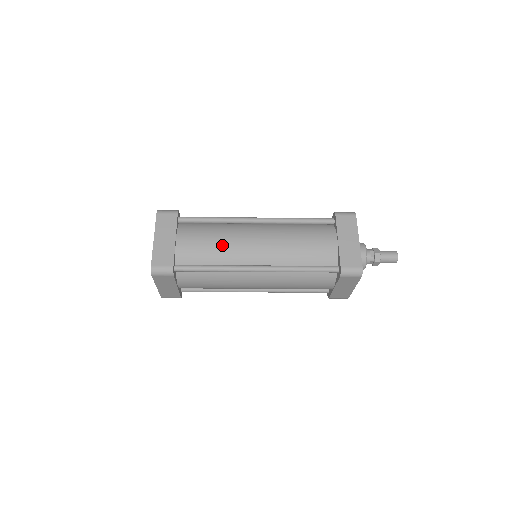
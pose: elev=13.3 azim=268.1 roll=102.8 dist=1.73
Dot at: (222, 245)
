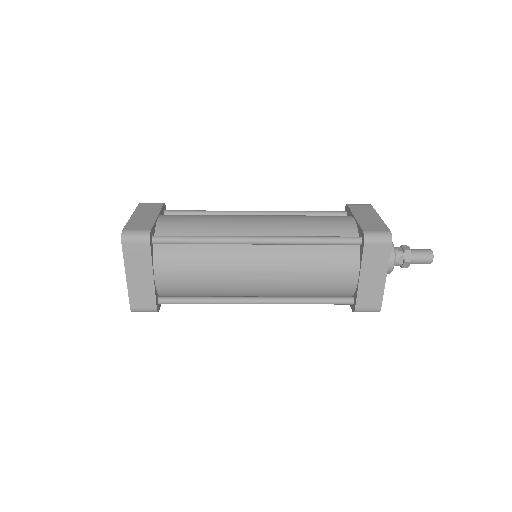
Dot at: (213, 281)
